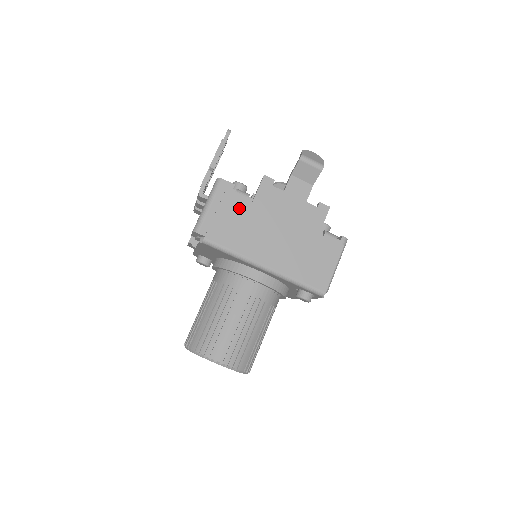
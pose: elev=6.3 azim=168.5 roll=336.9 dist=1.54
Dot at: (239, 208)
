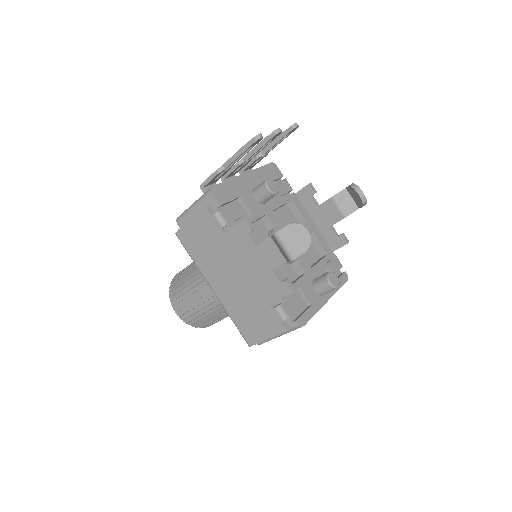
Dot at: (210, 231)
